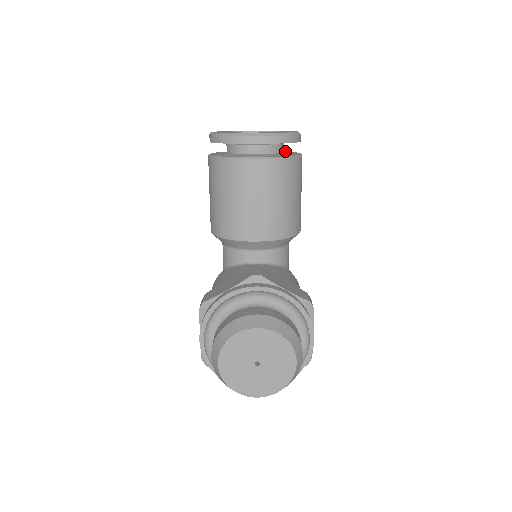
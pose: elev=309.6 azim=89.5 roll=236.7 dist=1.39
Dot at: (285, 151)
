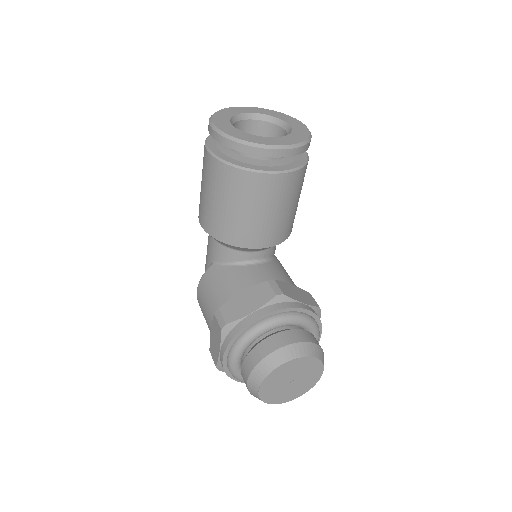
Dot at: occluded
